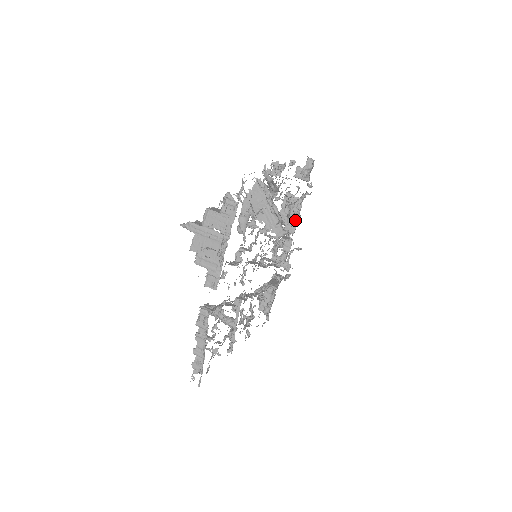
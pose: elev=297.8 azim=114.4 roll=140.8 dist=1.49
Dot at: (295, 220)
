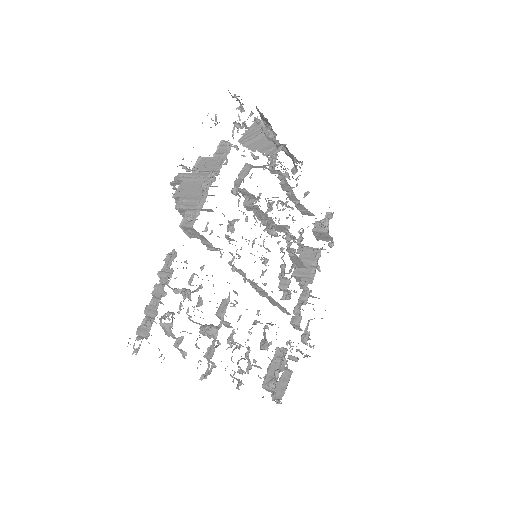
Dot at: (313, 270)
